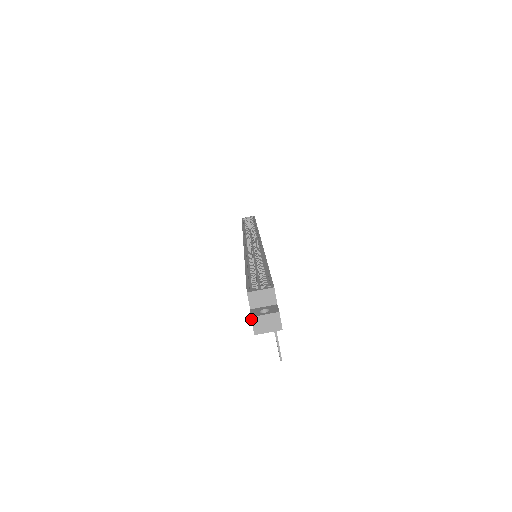
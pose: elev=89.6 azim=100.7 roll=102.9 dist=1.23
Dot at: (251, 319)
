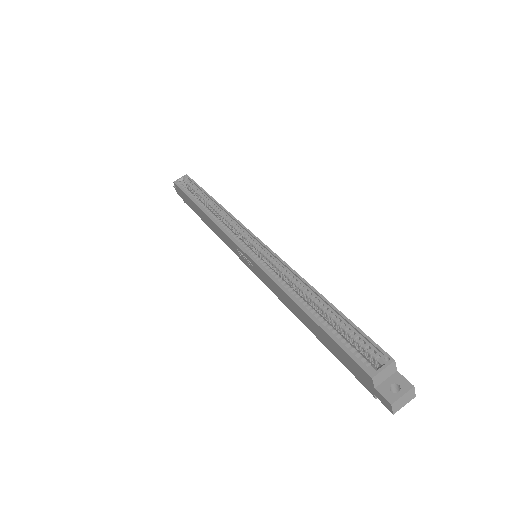
Dot at: (391, 406)
